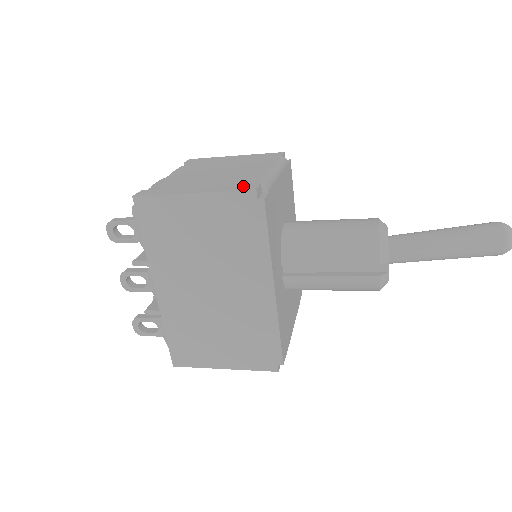
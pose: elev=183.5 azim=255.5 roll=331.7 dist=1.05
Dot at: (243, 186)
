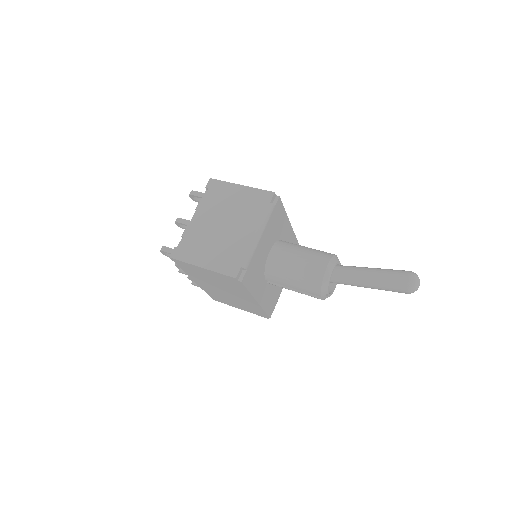
Dot at: (230, 268)
